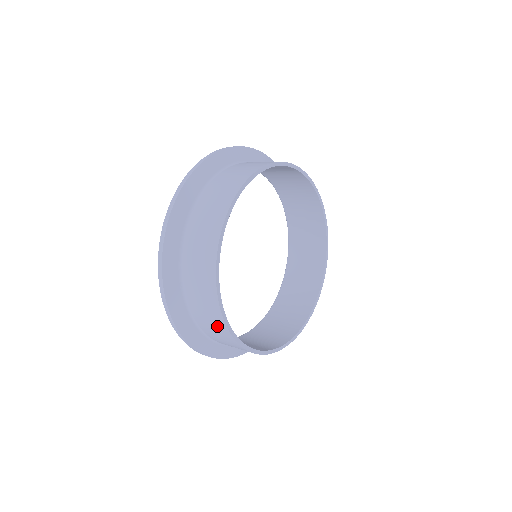
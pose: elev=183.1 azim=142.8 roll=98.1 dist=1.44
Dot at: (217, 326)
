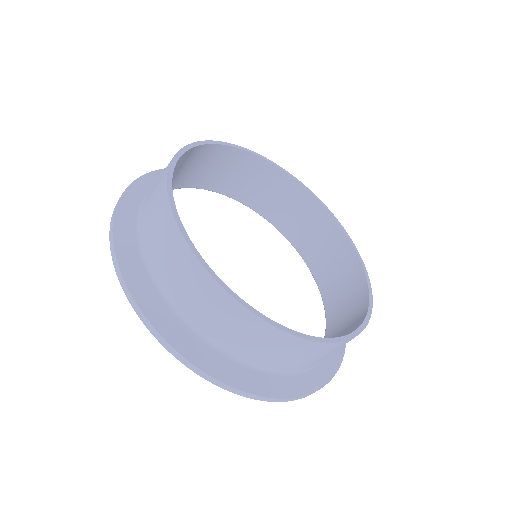
Dot at: (173, 250)
